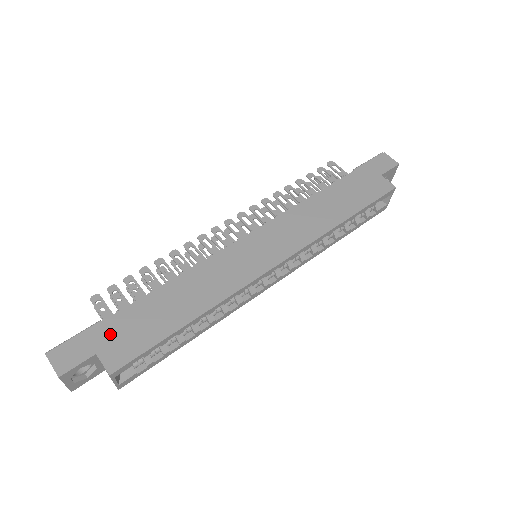
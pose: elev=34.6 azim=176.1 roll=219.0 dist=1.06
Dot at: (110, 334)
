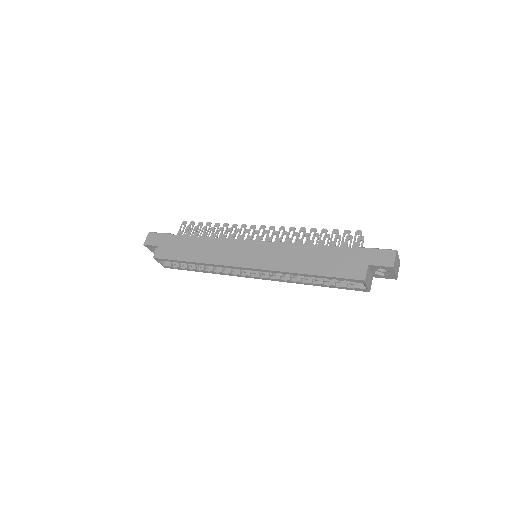
Dot at: (168, 242)
